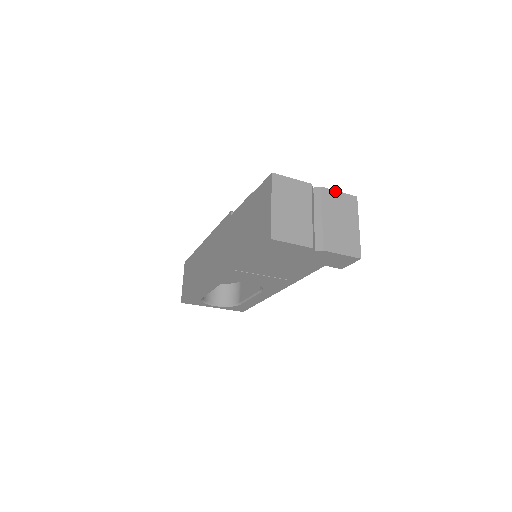
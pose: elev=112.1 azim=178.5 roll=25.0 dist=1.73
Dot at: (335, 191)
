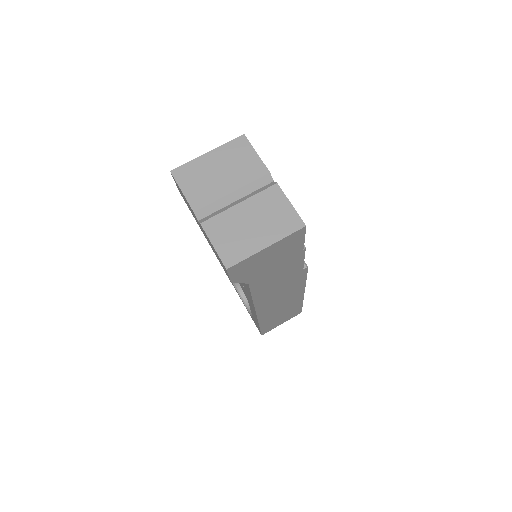
Dot at: (287, 199)
